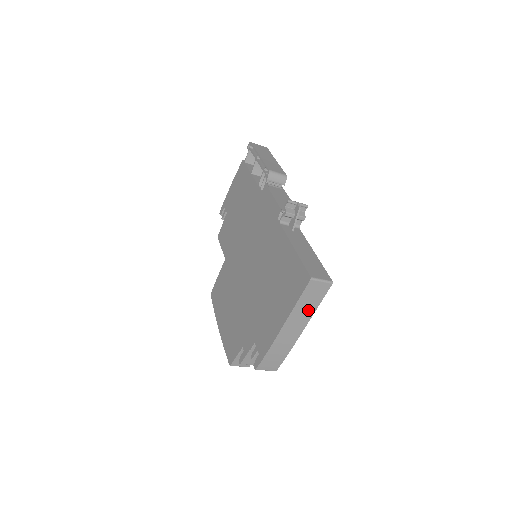
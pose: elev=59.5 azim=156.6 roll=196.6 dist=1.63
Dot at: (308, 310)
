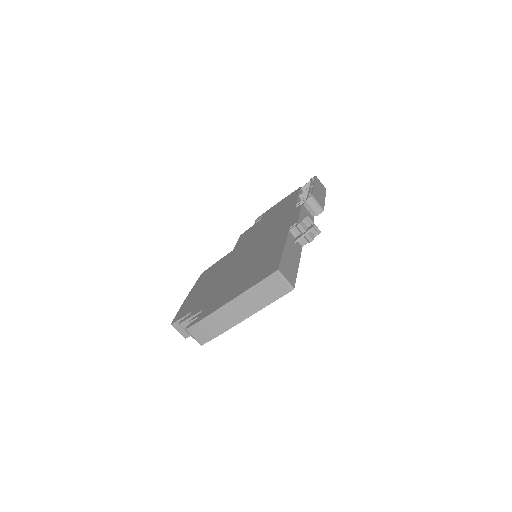
Dot at: (259, 301)
